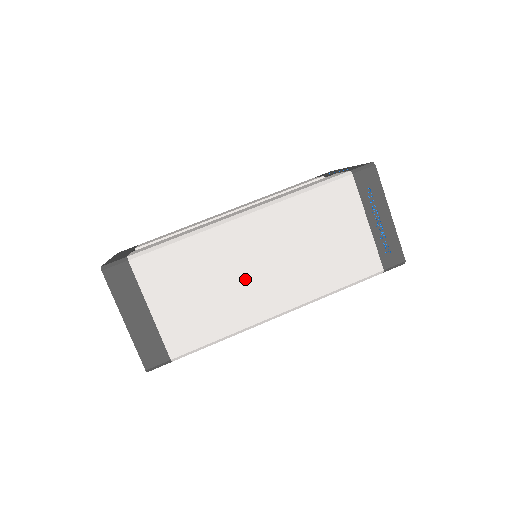
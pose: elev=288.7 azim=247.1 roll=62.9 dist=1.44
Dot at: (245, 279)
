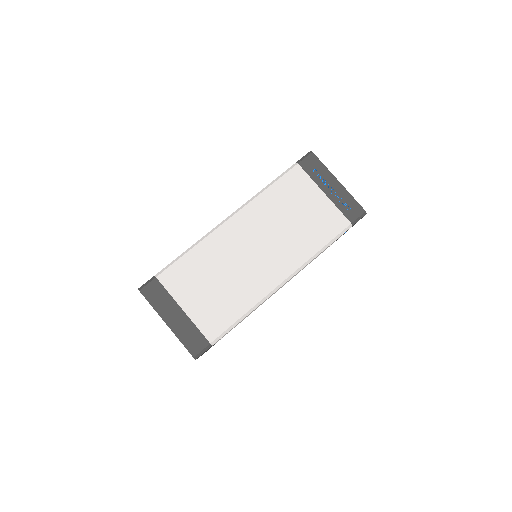
Dot at: (246, 264)
